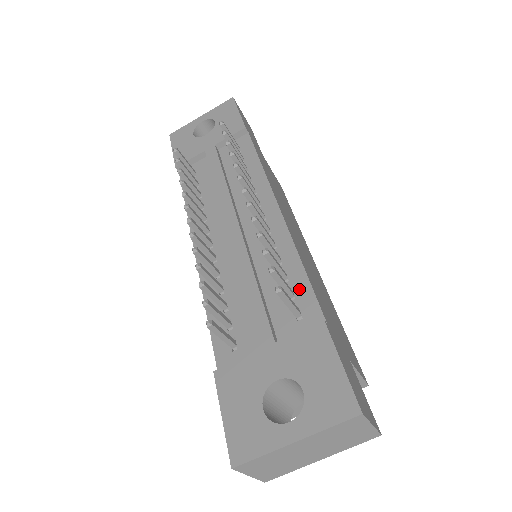
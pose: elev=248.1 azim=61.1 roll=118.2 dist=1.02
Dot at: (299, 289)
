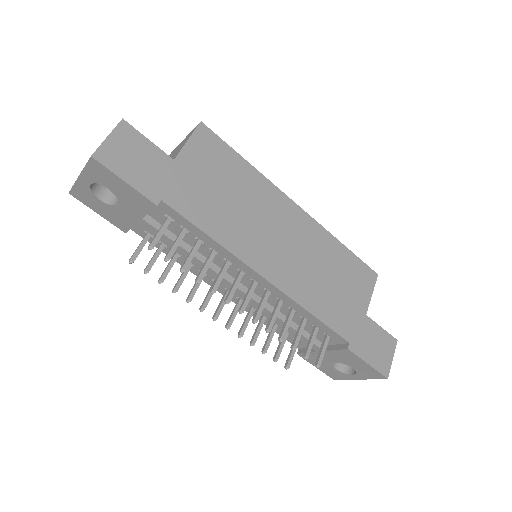
Dot at: (320, 326)
